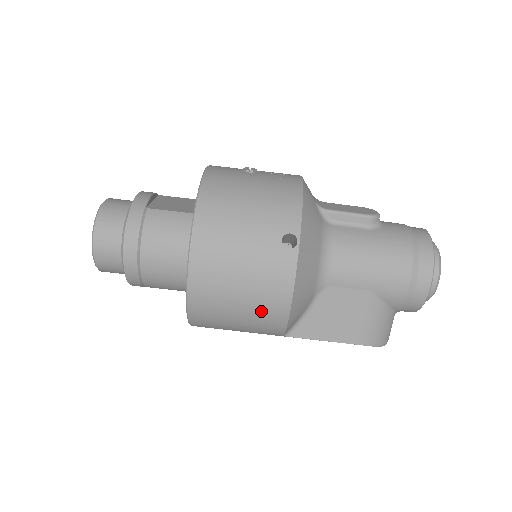
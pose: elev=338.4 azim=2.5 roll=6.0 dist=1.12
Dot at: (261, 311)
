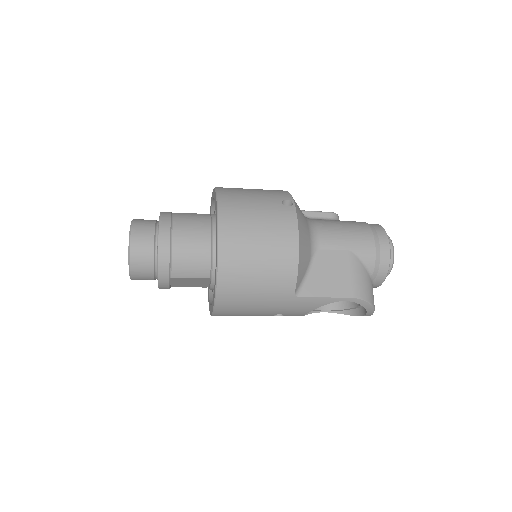
Dot at: (277, 254)
